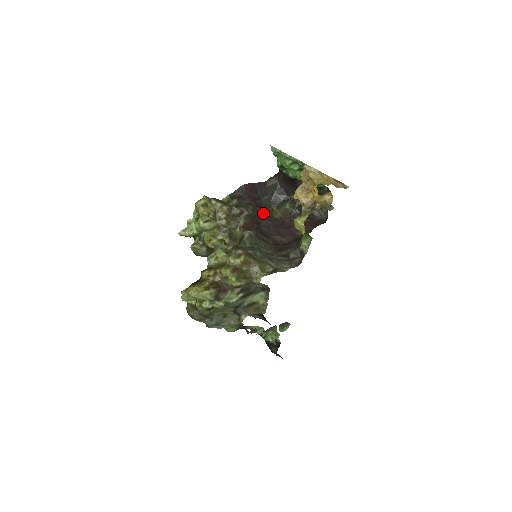
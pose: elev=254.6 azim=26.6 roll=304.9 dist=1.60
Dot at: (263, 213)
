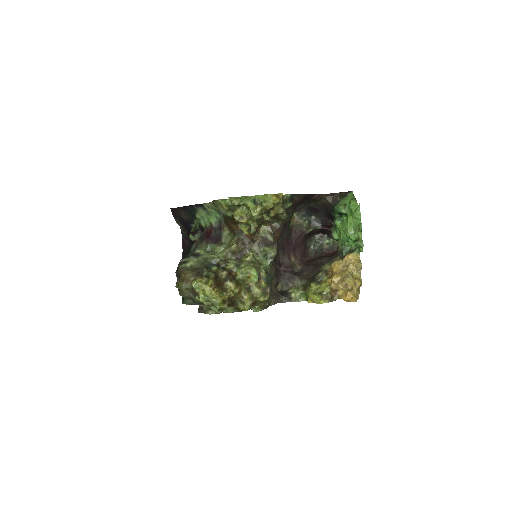
Dot at: (290, 221)
